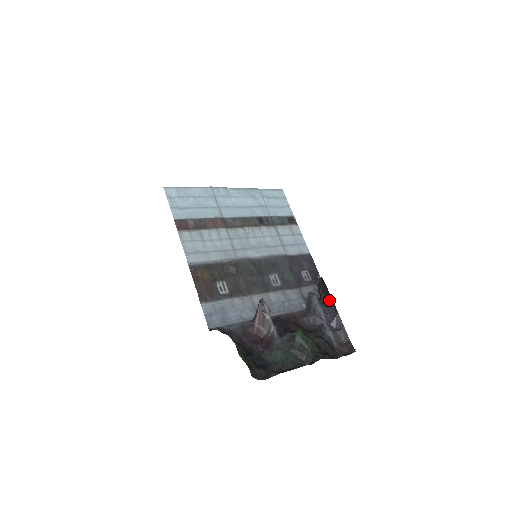
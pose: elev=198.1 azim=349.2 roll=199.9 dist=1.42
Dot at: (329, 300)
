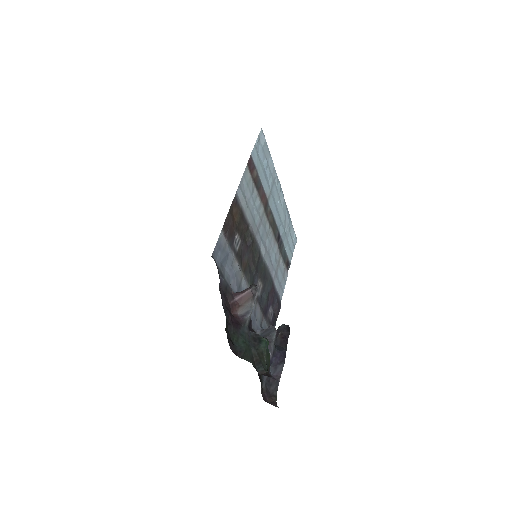
Dot at: (283, 347)
